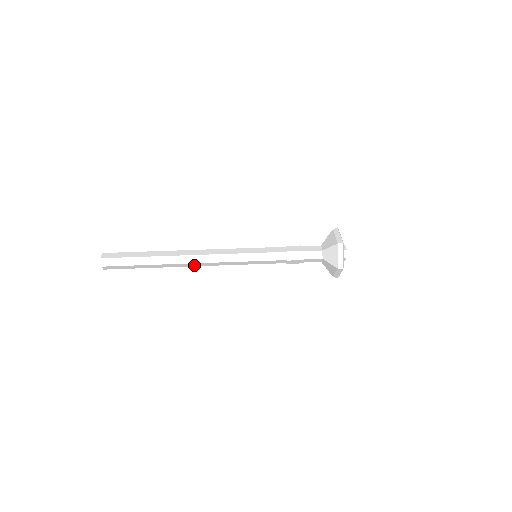
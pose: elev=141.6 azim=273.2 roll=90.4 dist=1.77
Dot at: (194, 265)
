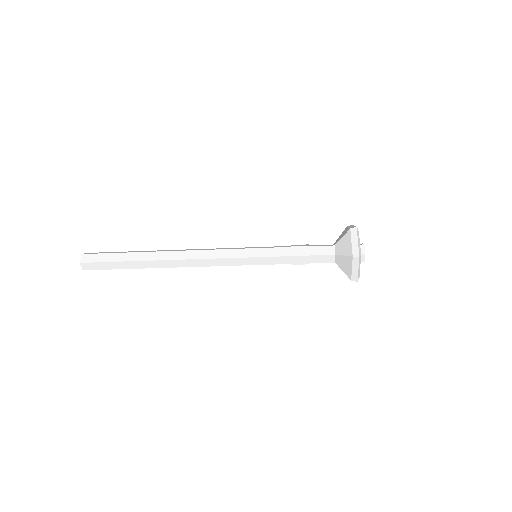
Dot at: (183, 265)
